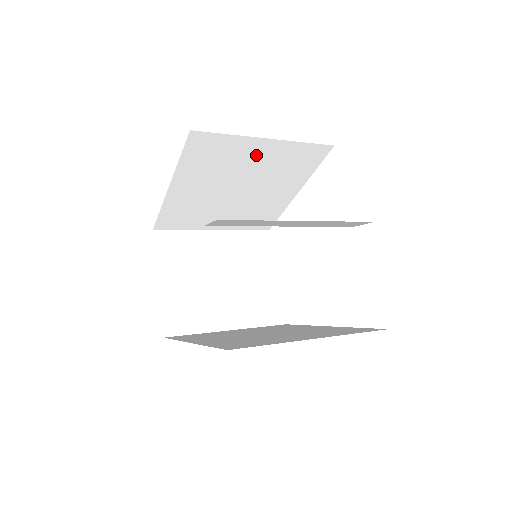
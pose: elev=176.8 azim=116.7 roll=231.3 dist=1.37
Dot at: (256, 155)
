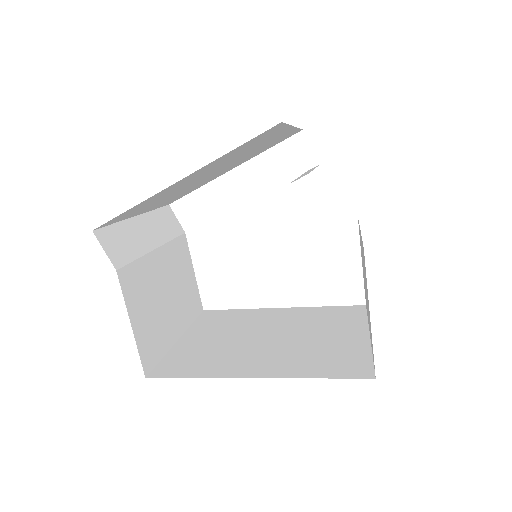
Dot at: (268, 141)
